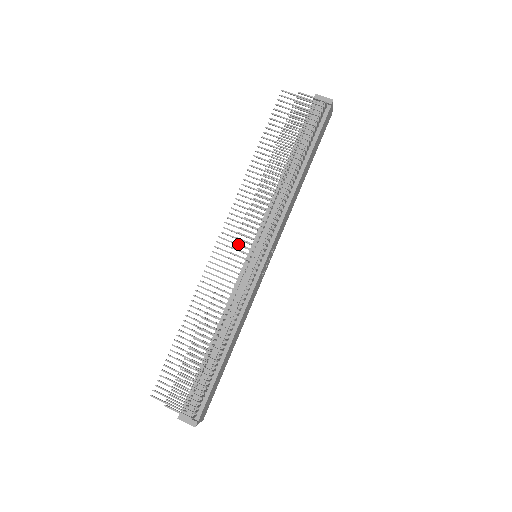
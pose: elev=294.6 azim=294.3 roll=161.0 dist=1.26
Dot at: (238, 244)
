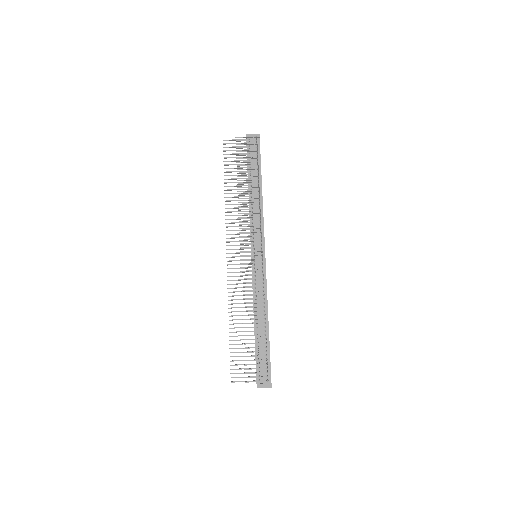
Dot at: occluded
